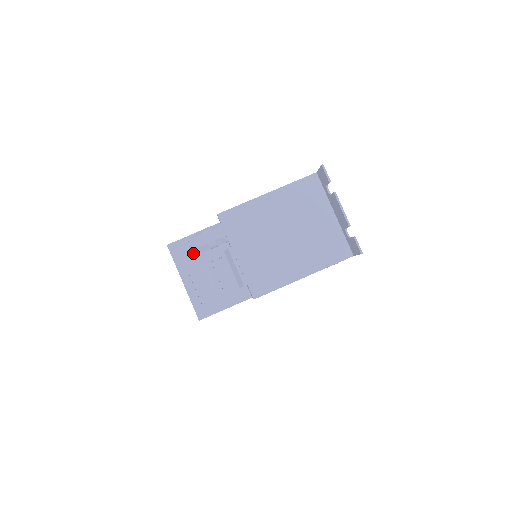
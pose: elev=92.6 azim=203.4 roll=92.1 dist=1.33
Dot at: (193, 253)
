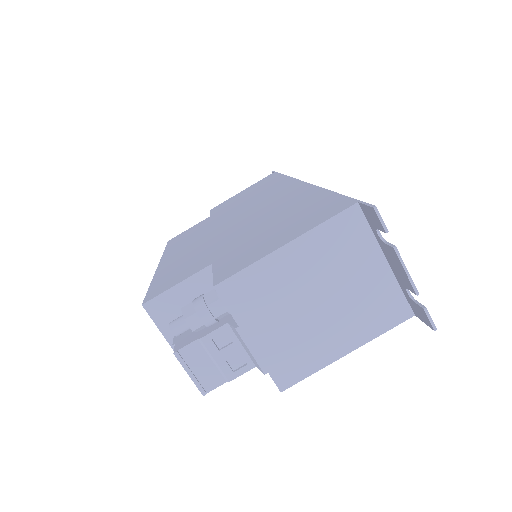
Dot at: occluded
